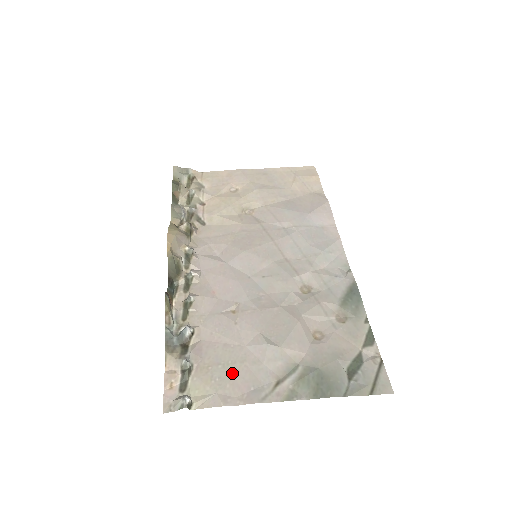
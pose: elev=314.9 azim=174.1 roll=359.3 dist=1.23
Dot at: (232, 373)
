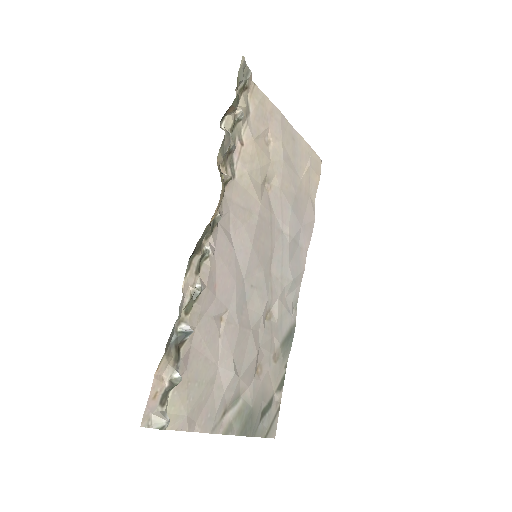
Dot at: (202, 395)
